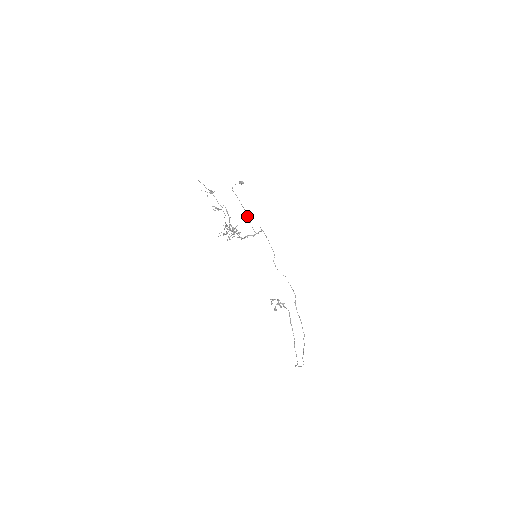
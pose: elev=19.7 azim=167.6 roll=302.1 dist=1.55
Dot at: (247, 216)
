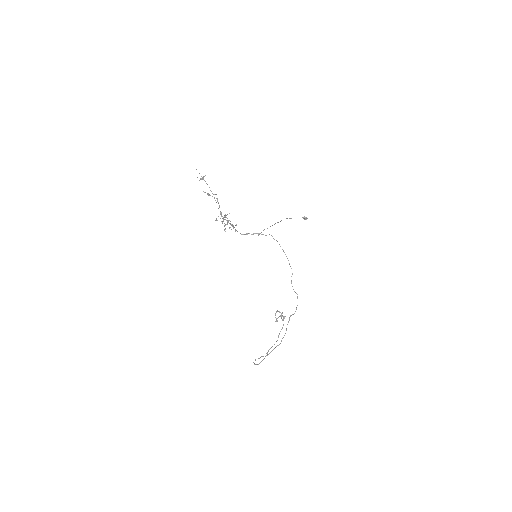
Dot at: occluded
